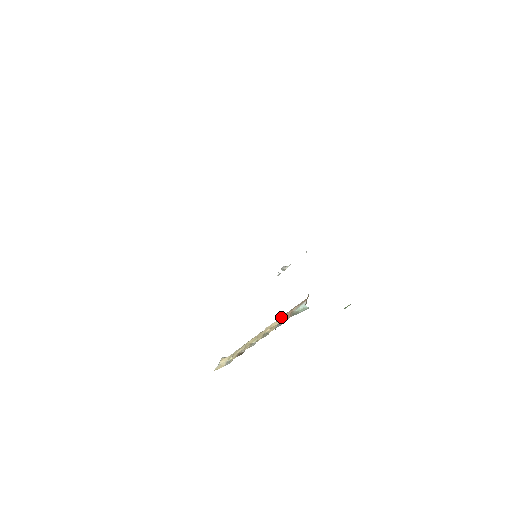
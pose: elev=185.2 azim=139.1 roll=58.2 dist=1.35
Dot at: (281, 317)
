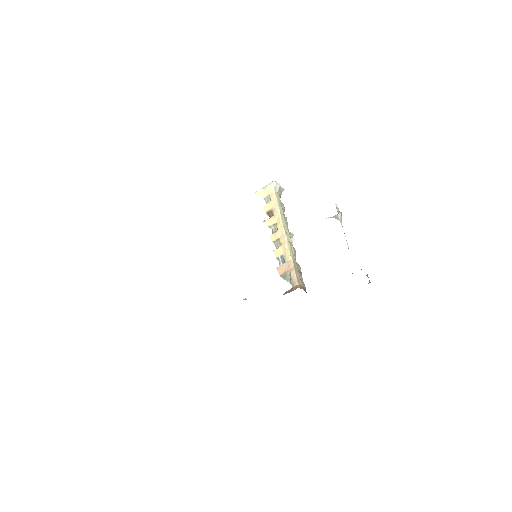
Dot at: (289, 255)
